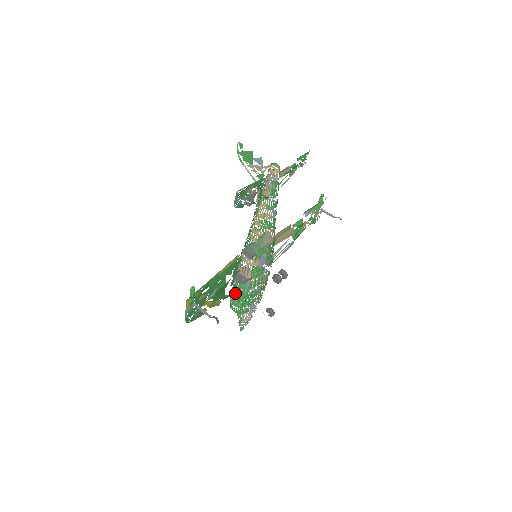
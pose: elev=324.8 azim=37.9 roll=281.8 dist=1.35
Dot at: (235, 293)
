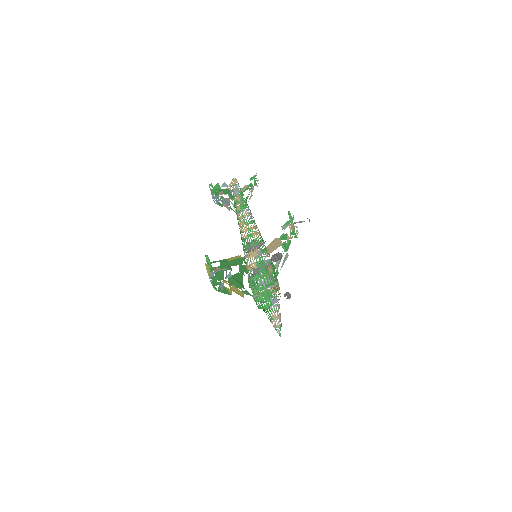
Dot at: (254, 289)
